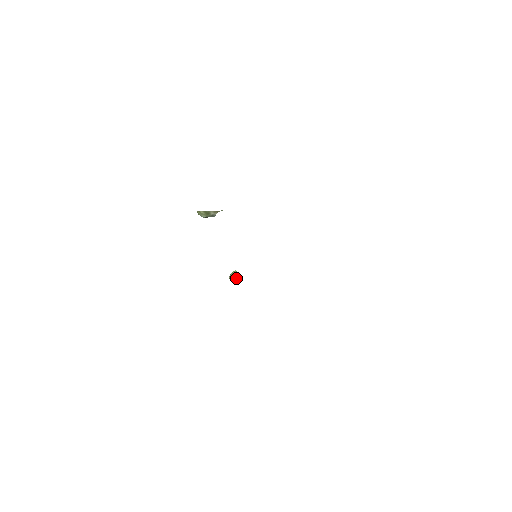
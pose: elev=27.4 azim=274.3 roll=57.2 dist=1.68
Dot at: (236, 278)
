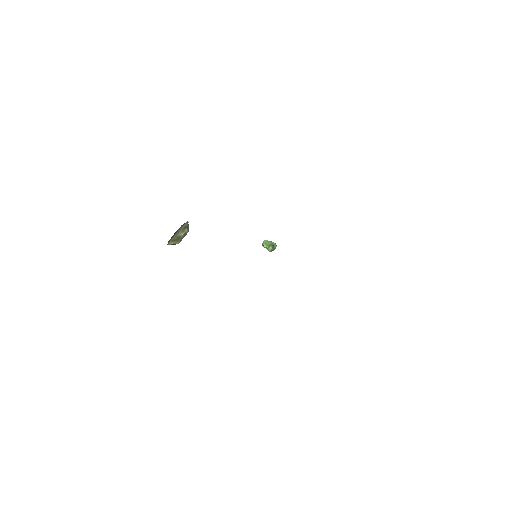
Dot at: (269, 251)
